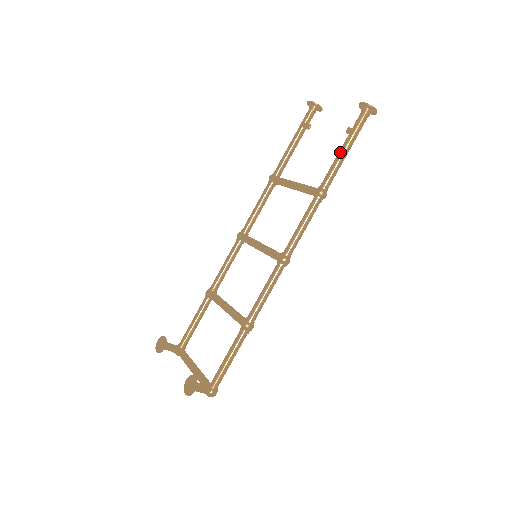
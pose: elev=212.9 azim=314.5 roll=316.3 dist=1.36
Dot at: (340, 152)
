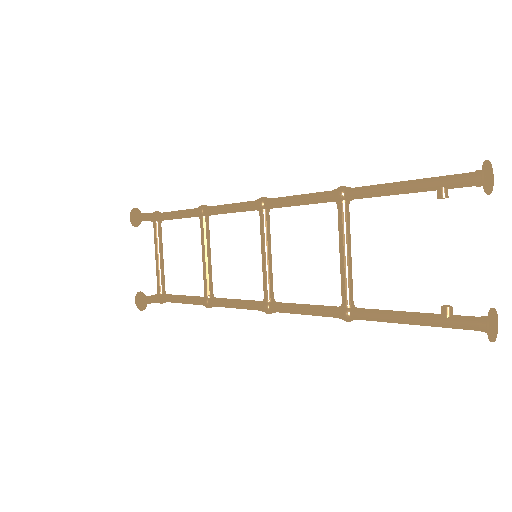
Dot at: (404, 320)
